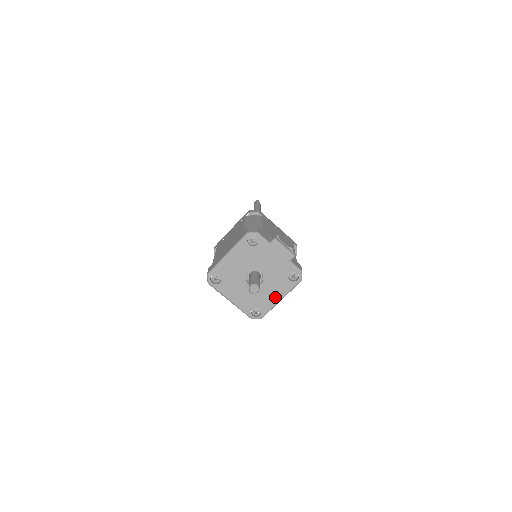
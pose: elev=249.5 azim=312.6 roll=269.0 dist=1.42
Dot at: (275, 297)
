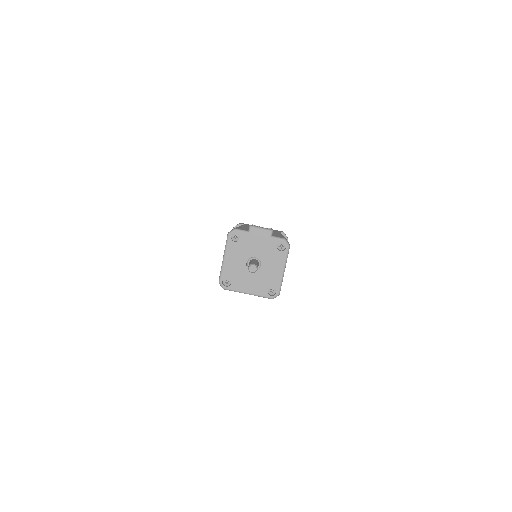
Dot at: (278, 271)
